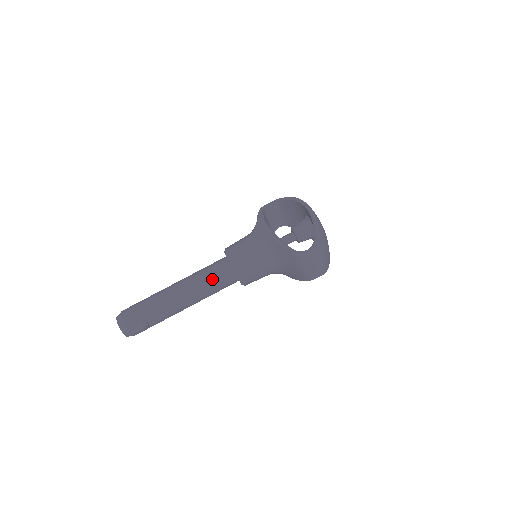
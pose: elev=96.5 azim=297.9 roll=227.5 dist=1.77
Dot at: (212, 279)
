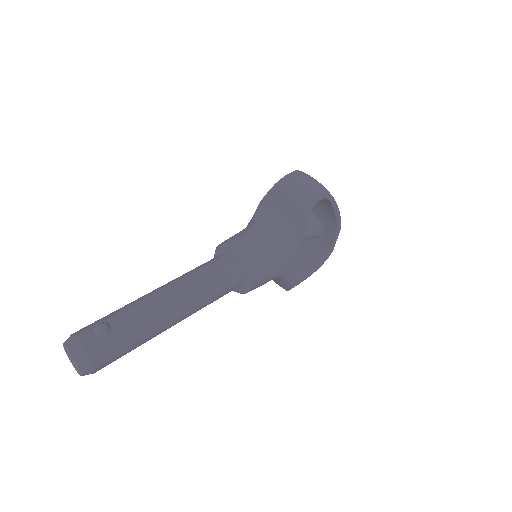
Dot at: (199, 267)
